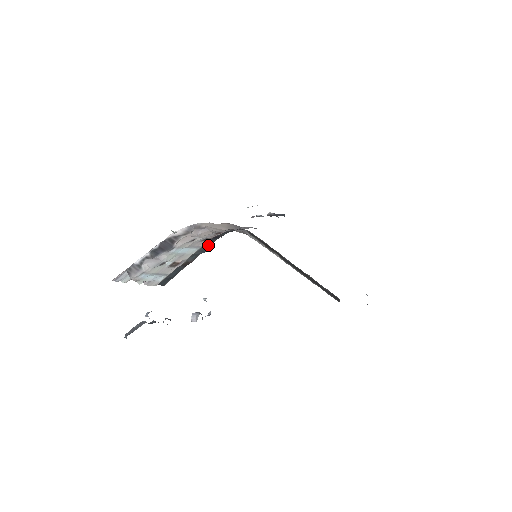
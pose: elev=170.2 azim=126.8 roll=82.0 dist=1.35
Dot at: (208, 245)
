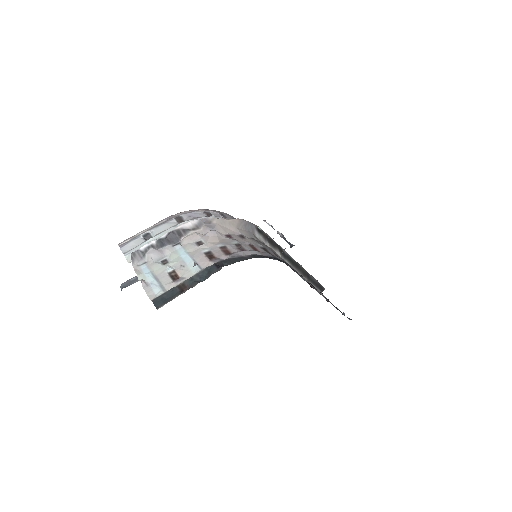
Dot at: (207, 273)
